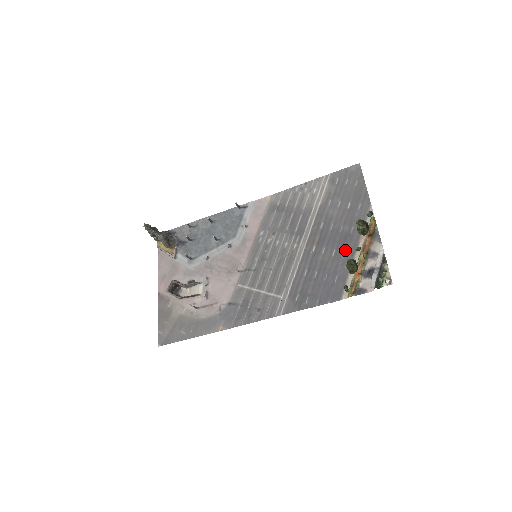
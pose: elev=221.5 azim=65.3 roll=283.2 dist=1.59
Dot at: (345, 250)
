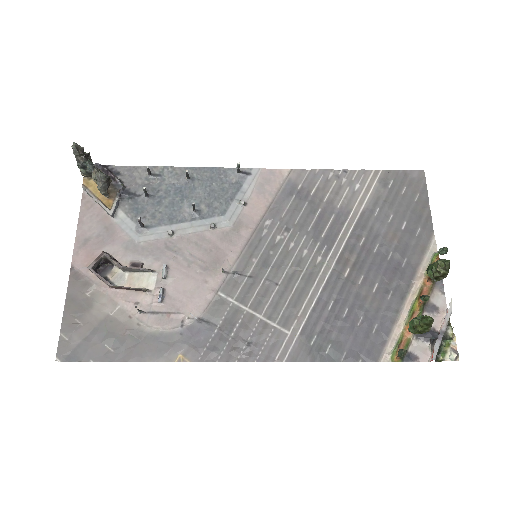
Dot at: (392, 289)
